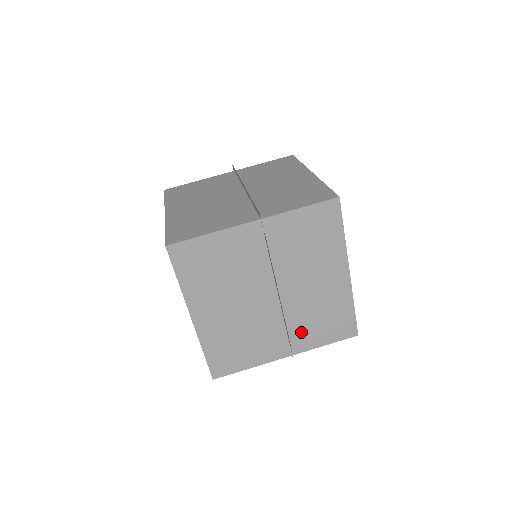
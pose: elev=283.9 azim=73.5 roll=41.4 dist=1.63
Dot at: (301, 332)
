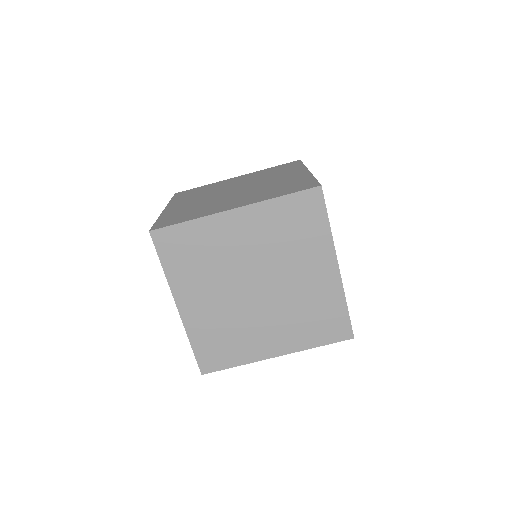
Dot at: (291, 330)
